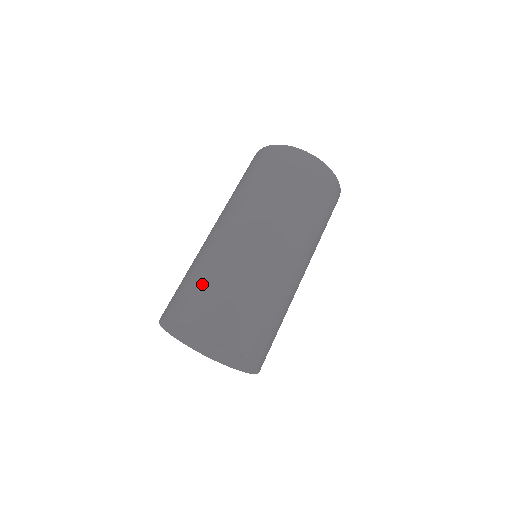
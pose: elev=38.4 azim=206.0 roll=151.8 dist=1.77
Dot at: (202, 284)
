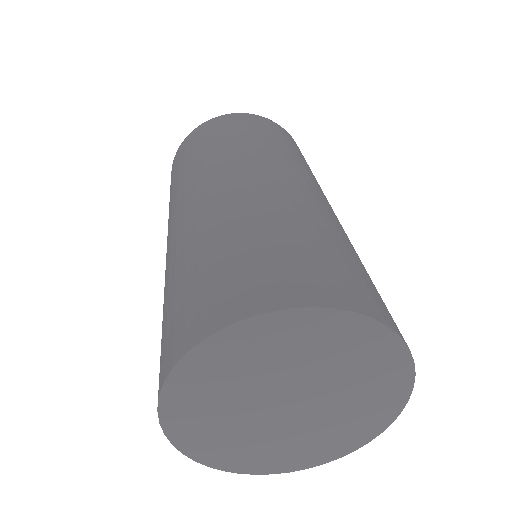
Dot at: (300, 243)
